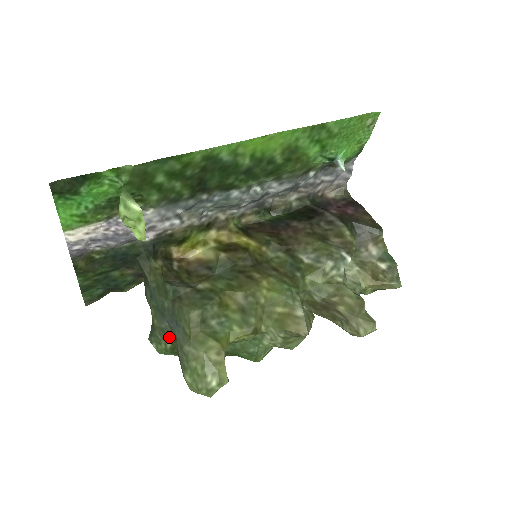
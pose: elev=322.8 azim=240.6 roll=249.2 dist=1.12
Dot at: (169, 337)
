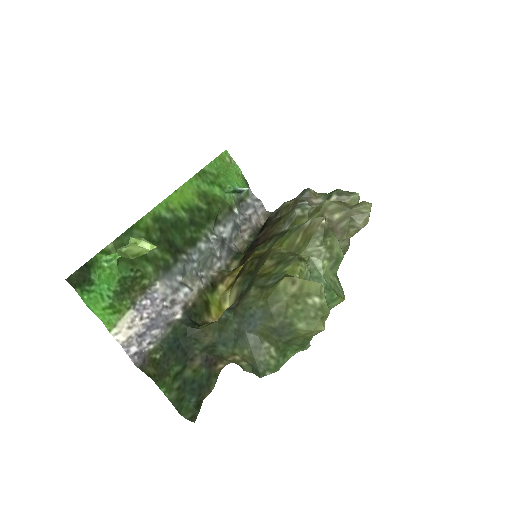
Dot at: (265, 344)
